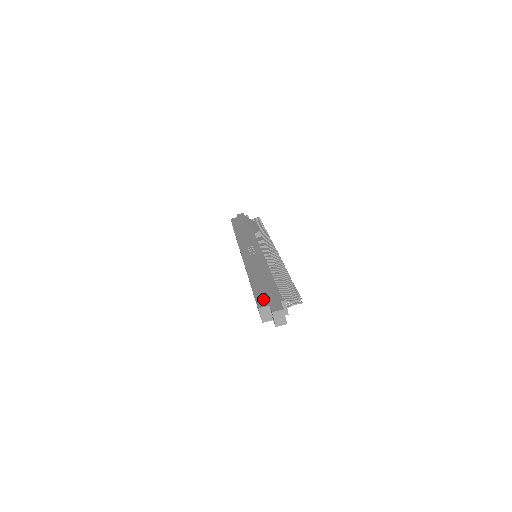
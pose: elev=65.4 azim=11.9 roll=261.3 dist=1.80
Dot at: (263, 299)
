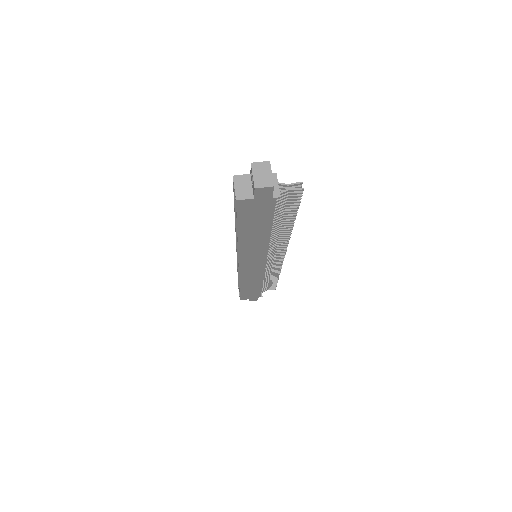
Dot at: occluded
